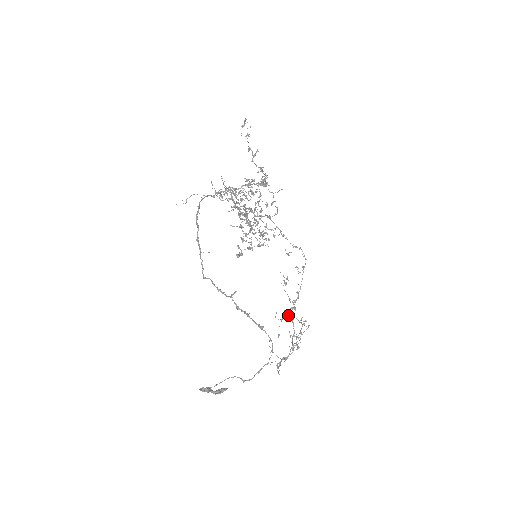
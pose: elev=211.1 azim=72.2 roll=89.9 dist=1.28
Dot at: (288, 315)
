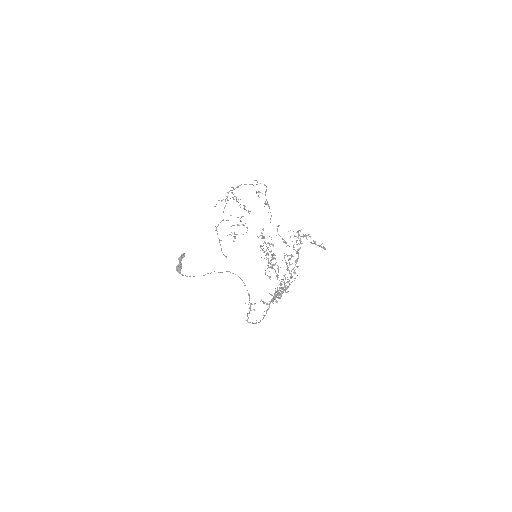
Dot at: (228, 200)
